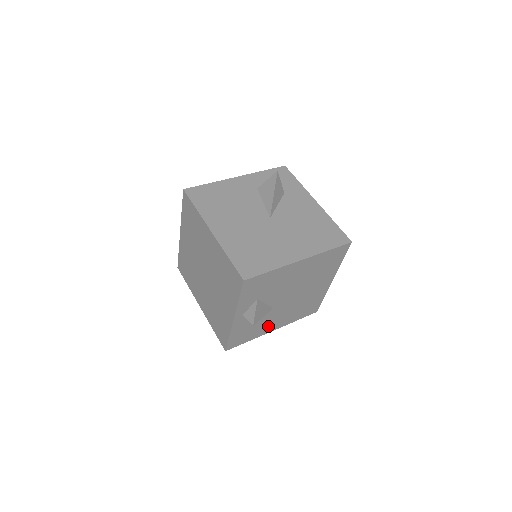
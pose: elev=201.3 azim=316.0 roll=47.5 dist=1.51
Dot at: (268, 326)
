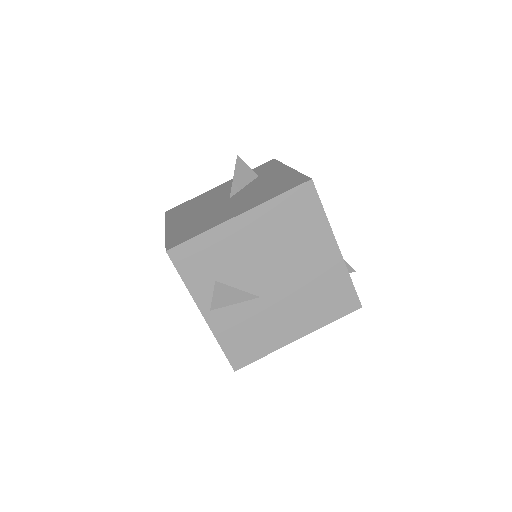
Dot at: (280, 330)
